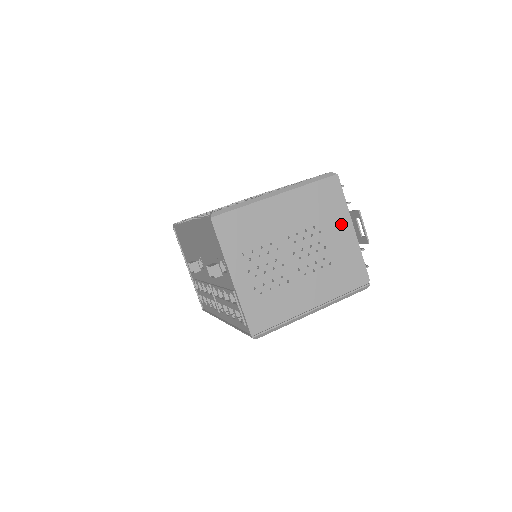
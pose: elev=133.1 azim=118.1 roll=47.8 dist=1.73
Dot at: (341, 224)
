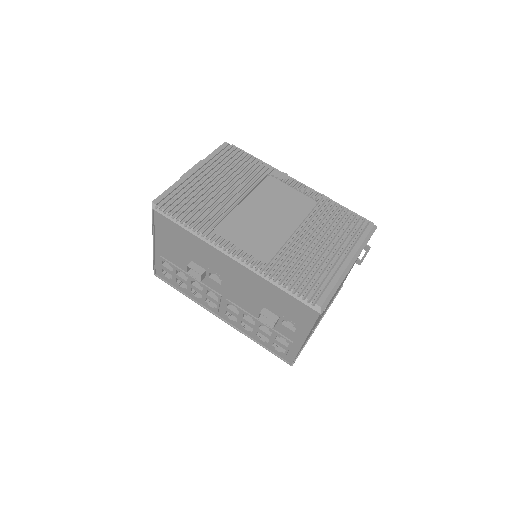
Dot at: occluded
